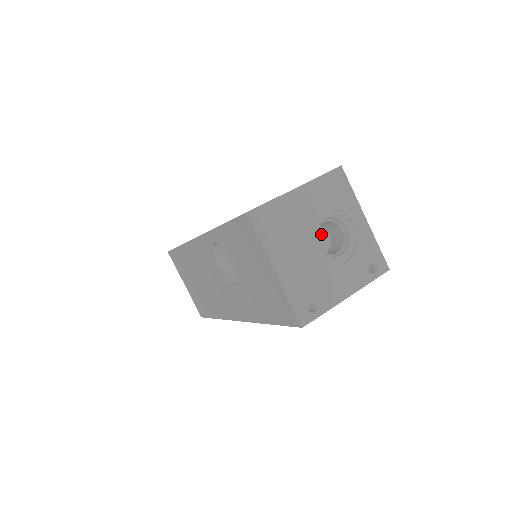
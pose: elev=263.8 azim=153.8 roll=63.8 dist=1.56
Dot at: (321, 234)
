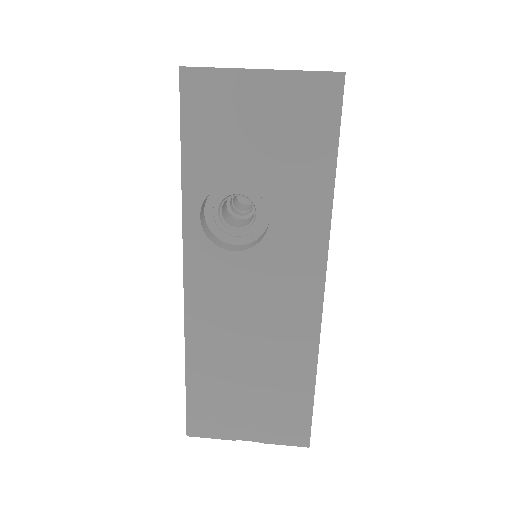
Dot at: occluded
